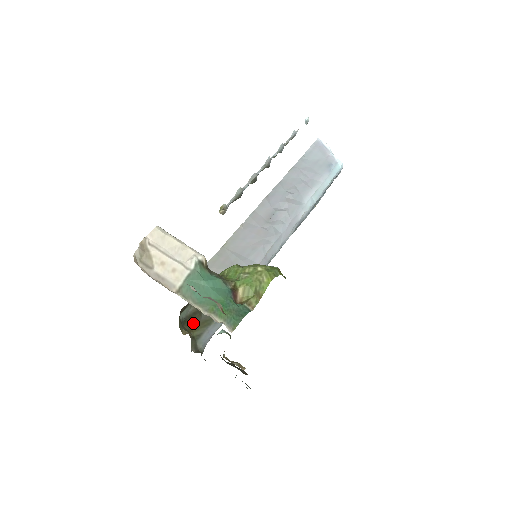
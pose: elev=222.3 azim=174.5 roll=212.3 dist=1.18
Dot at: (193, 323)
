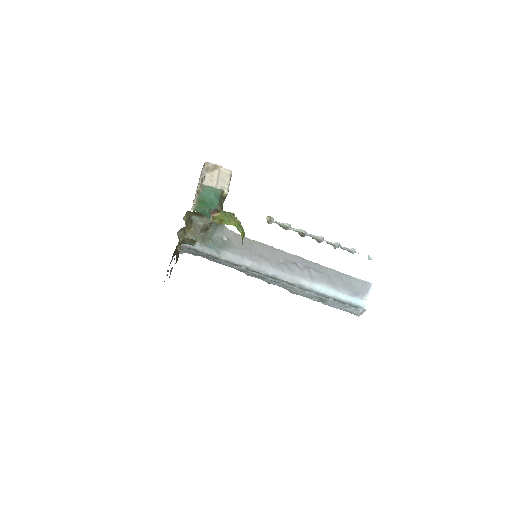
Dot at: (194, 229)
